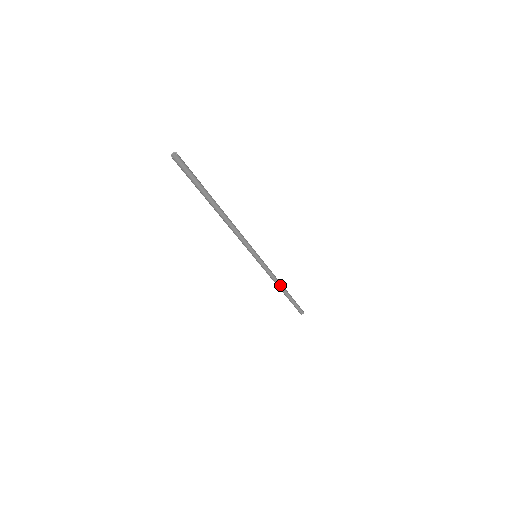
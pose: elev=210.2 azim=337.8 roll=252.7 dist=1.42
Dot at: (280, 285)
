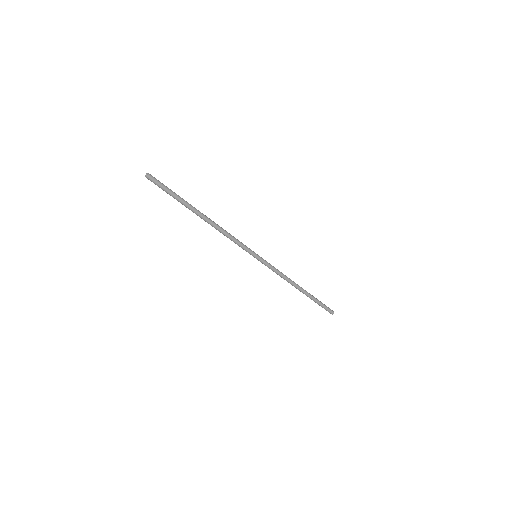
Dot at: (294, 282)
